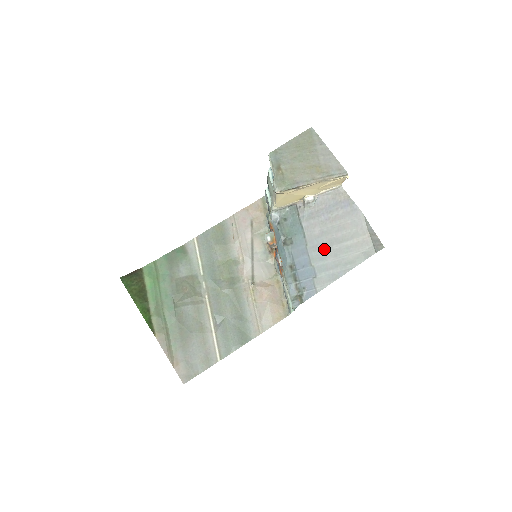
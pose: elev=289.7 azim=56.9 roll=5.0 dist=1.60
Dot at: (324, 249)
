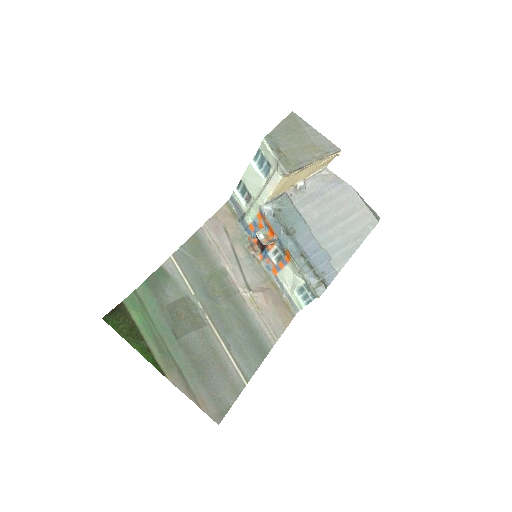
Dot at: (329, 230)
